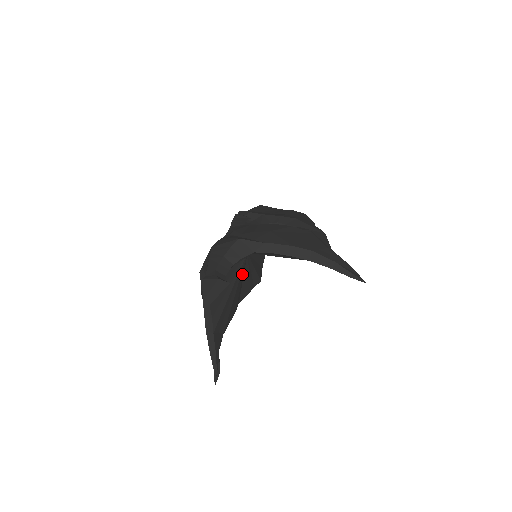
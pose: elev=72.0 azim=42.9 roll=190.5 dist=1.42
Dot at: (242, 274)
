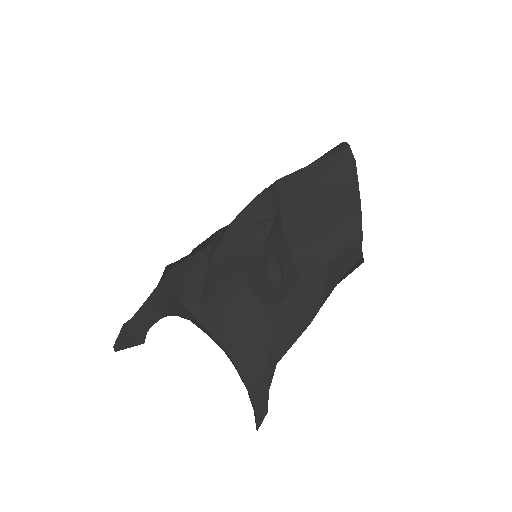
Dot at: occluded
